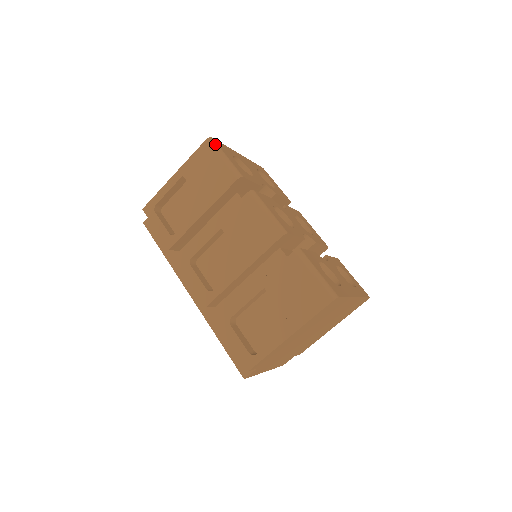
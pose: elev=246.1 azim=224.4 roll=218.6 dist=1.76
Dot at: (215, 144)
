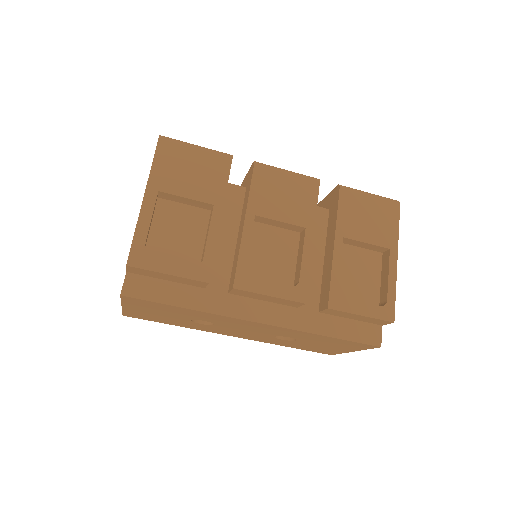
Dot at: (173, 139)
